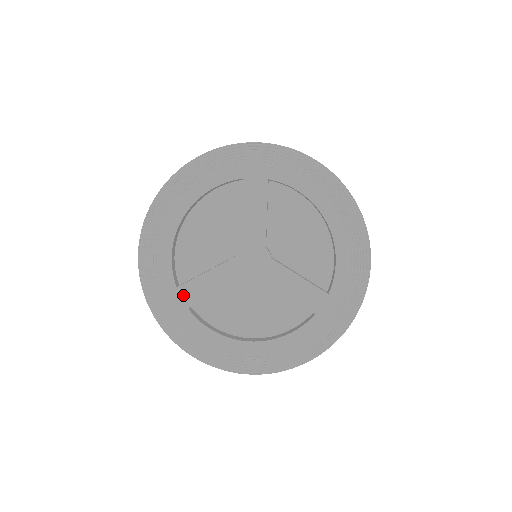
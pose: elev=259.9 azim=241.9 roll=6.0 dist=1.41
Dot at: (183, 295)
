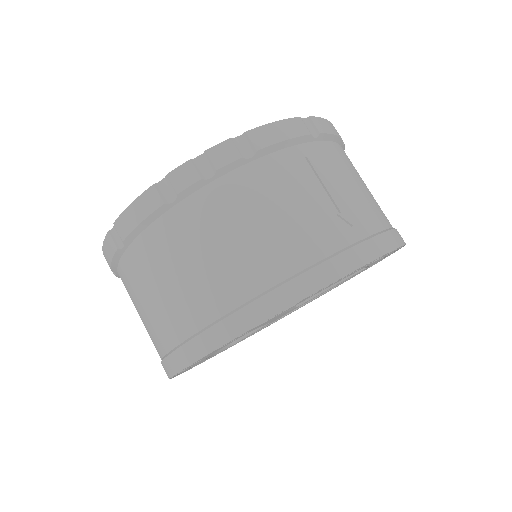
Dot at: occluded
